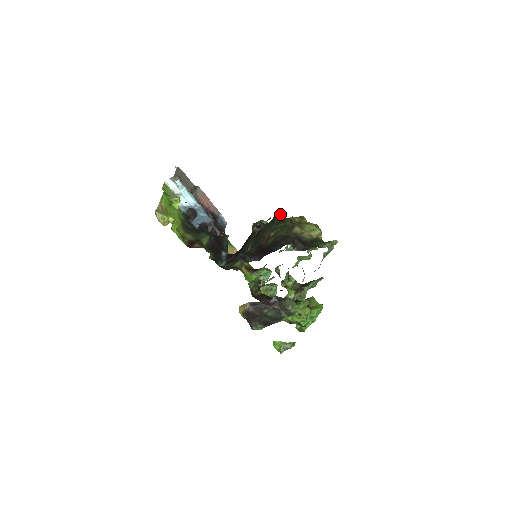
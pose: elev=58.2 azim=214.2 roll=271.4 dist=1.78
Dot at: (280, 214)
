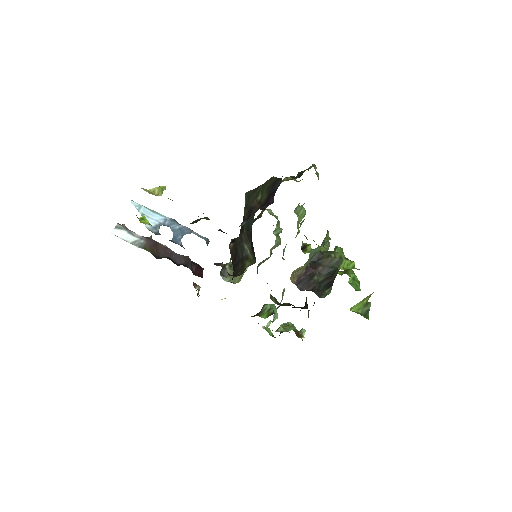
Dot at: (249, 191)
